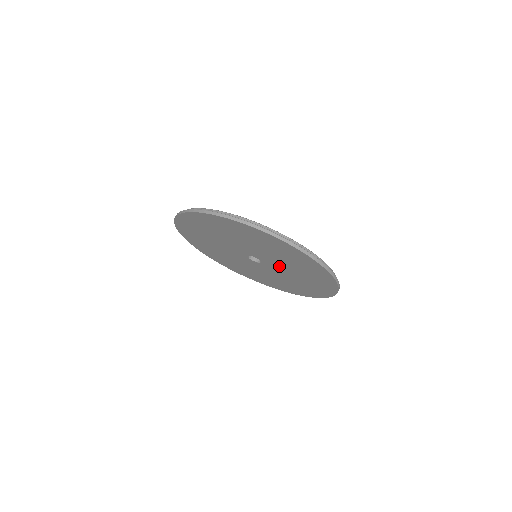
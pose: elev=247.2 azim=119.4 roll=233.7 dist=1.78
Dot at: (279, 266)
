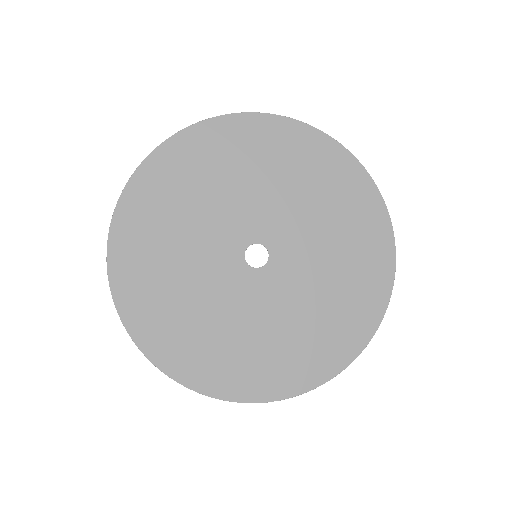
Dot at: (273, 213)
